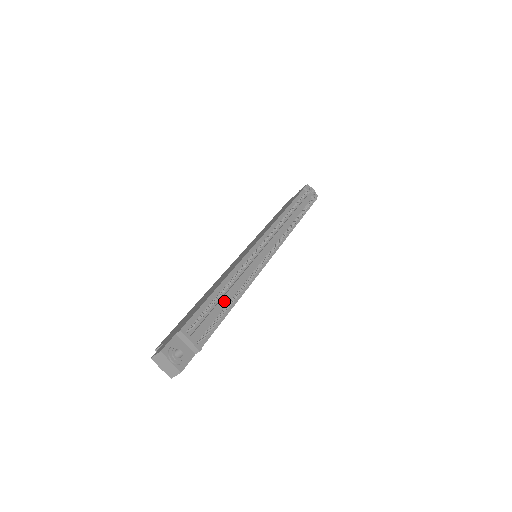
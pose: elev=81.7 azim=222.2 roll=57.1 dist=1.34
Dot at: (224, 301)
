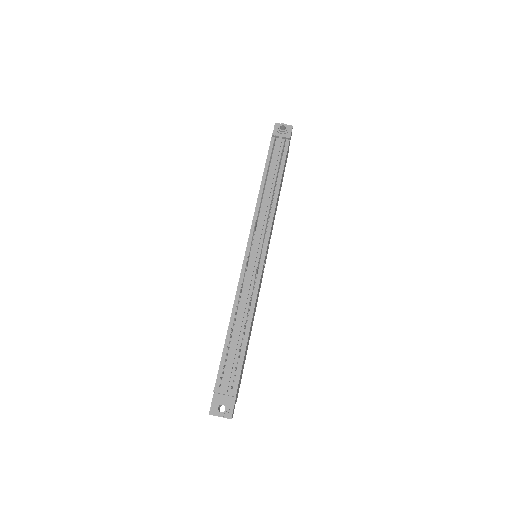
Dot at: (237, 338)
